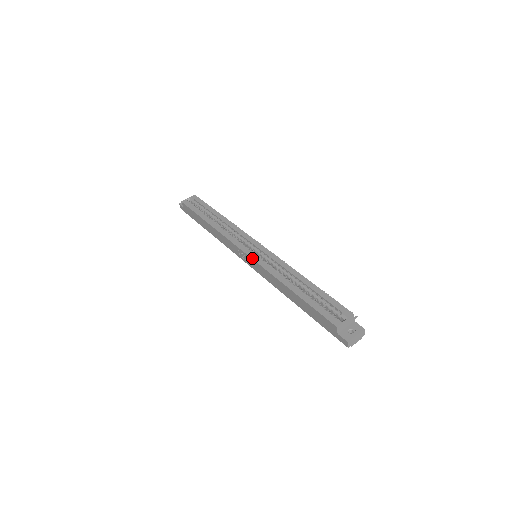
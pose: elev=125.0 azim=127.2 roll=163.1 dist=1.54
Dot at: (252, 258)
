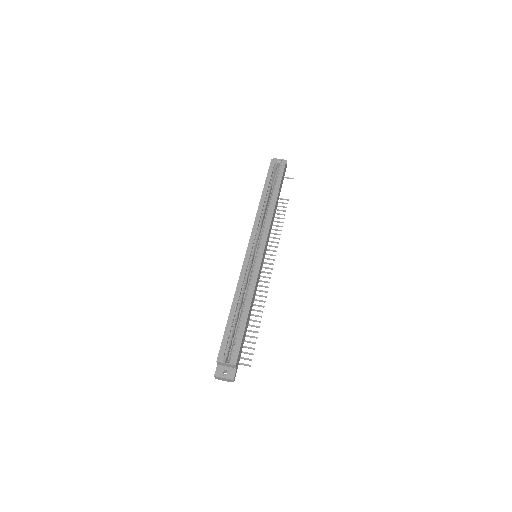
Dot at: (245, 257)
